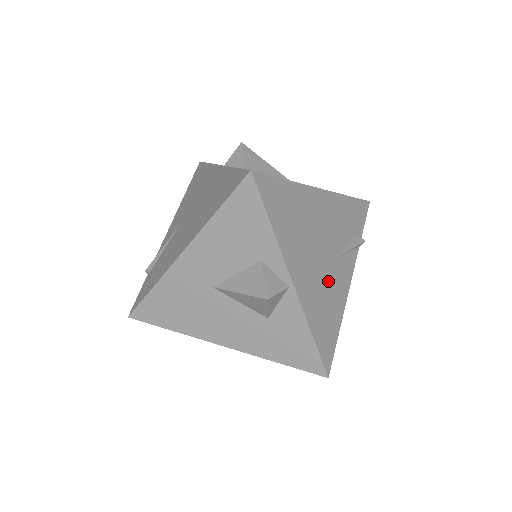
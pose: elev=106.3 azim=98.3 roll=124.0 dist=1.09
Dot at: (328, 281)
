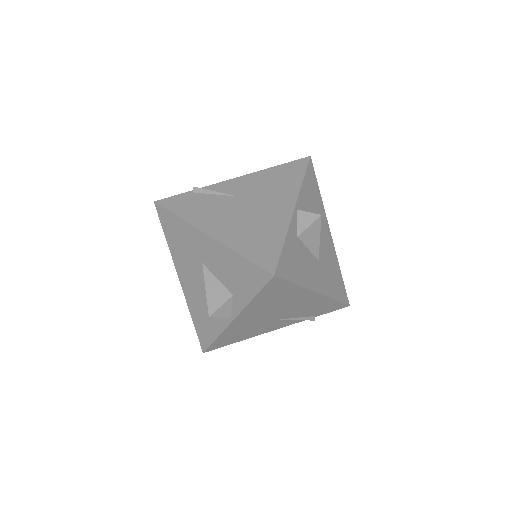
Dot at: (260, 325)
